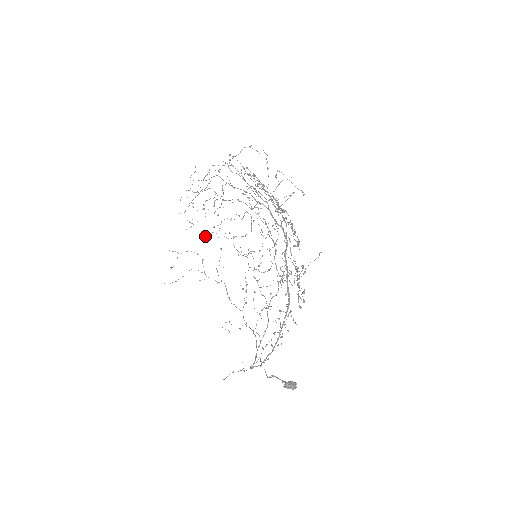
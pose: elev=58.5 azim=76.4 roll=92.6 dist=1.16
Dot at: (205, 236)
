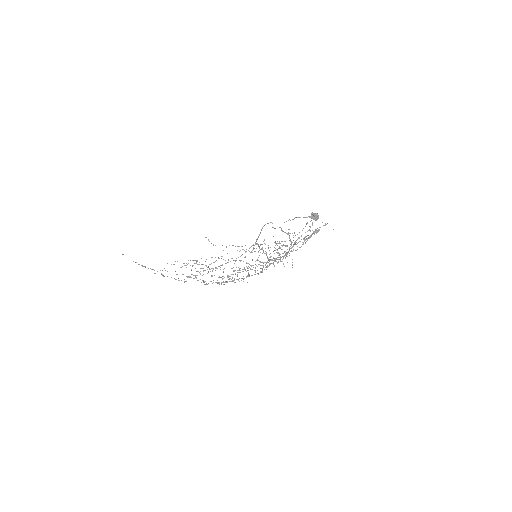
Dot at: occluded
